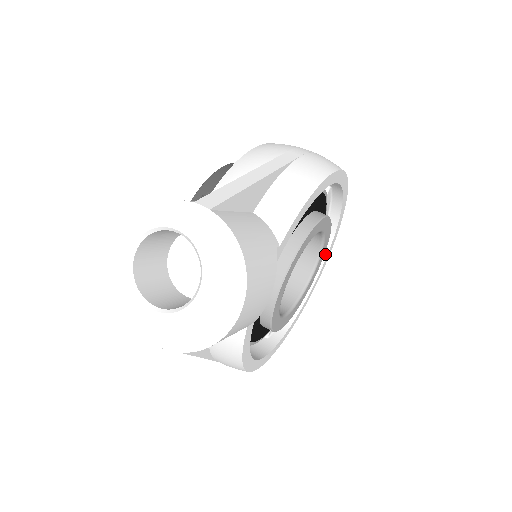
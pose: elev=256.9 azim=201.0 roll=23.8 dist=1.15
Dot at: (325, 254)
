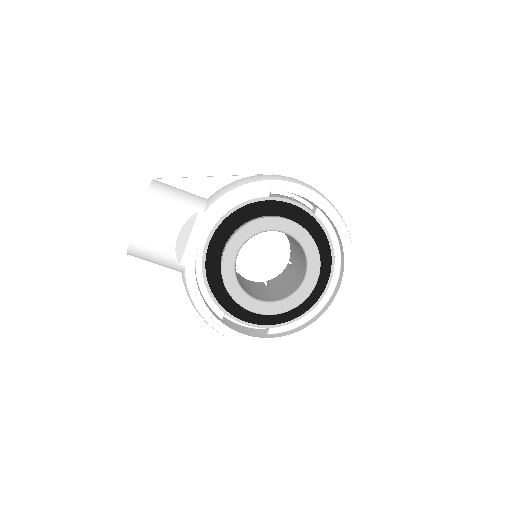
Dot at: (341, 279)
